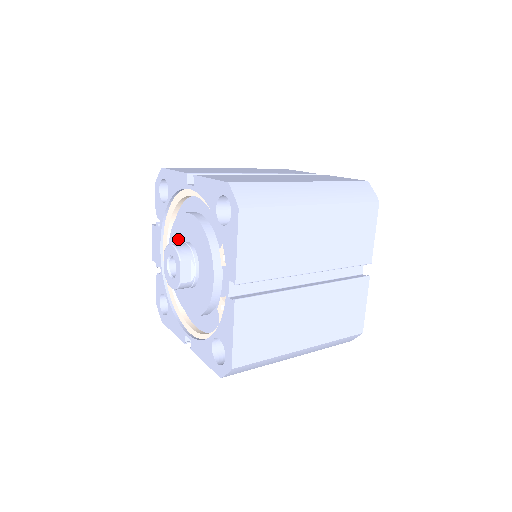
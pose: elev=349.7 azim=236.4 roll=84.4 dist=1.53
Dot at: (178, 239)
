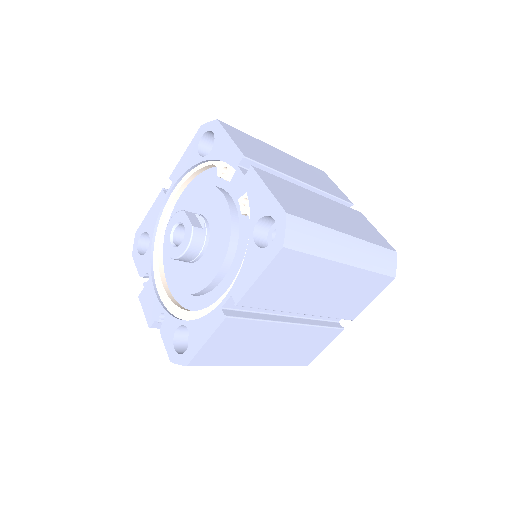
Dot at: occluded
